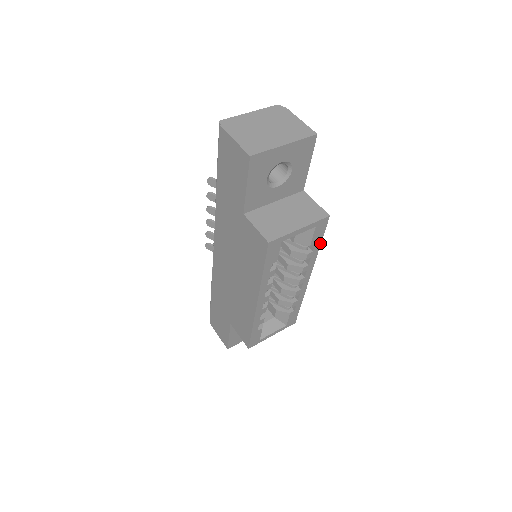
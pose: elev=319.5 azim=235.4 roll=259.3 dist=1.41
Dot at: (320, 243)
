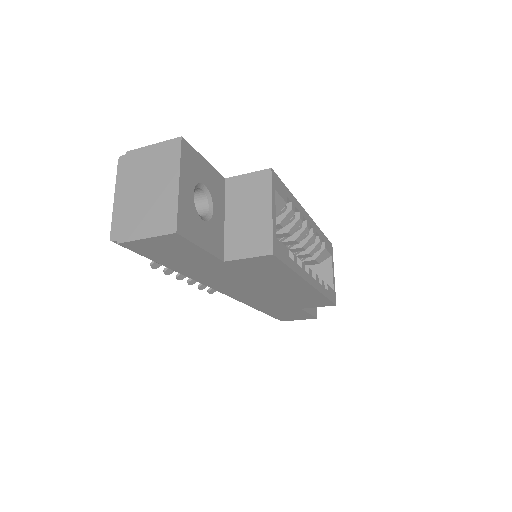
Dot at: (287, 190)
